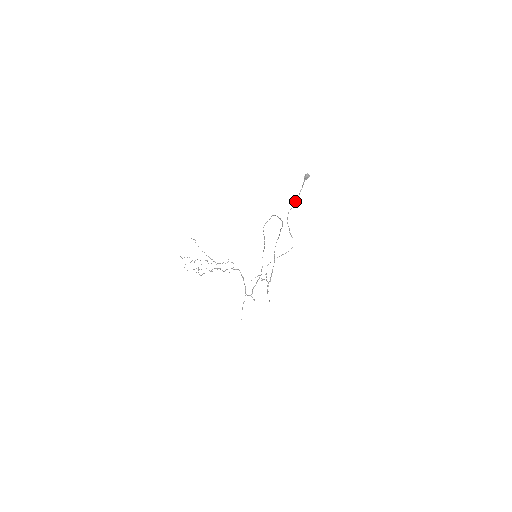
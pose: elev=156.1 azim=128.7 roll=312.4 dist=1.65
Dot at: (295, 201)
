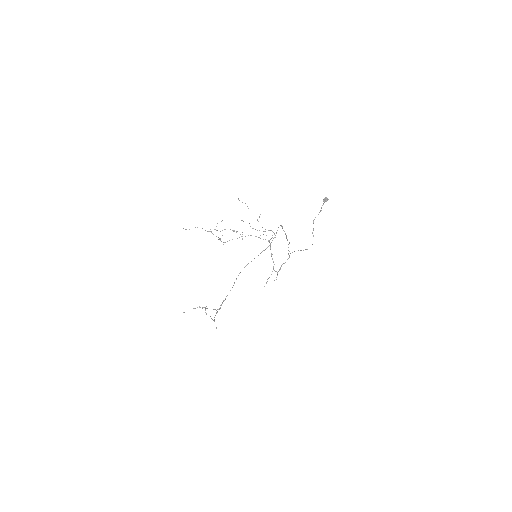
Dot at: (320, 211)
